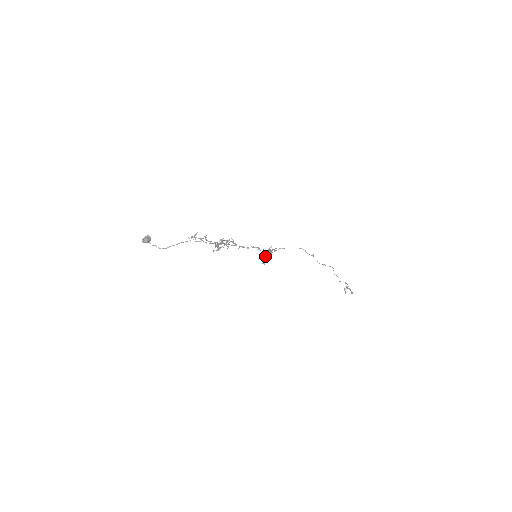
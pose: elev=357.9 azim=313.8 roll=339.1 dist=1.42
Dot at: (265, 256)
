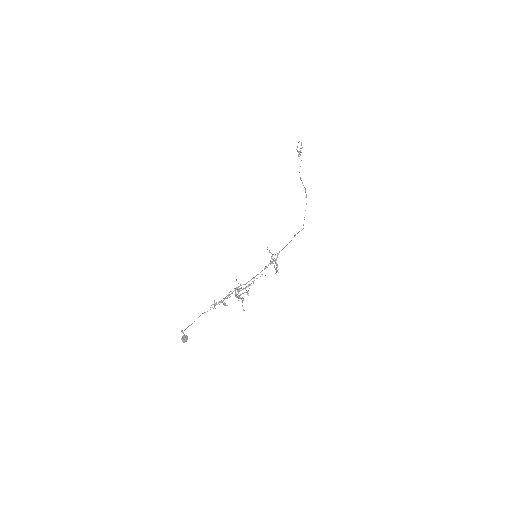
Dot at: occluded
